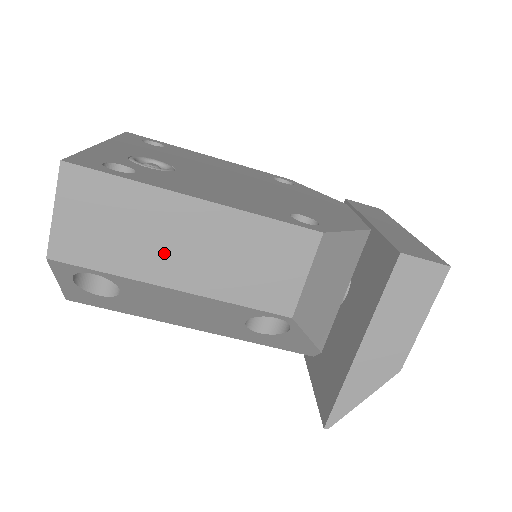
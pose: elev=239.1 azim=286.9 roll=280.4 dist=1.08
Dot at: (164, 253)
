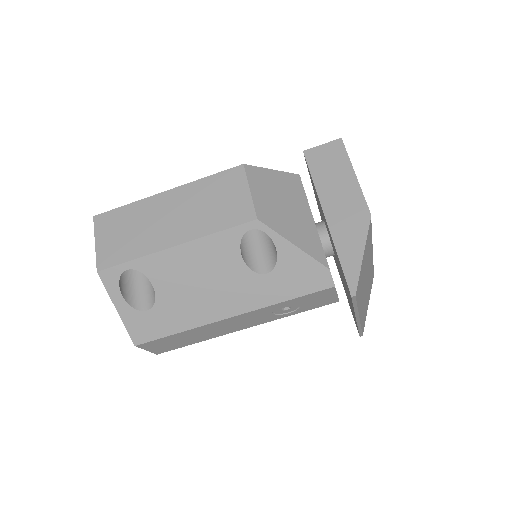
Dot at: (160, 229)
